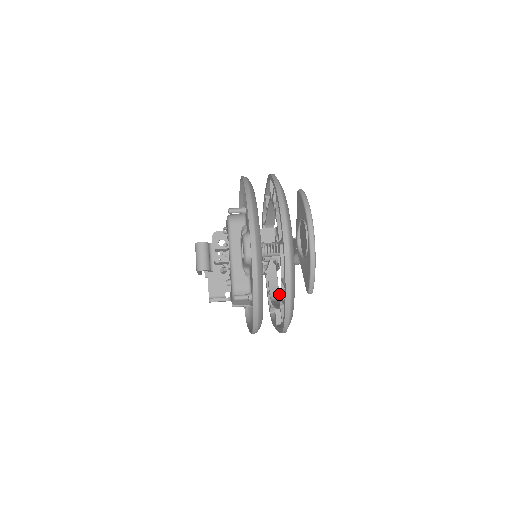
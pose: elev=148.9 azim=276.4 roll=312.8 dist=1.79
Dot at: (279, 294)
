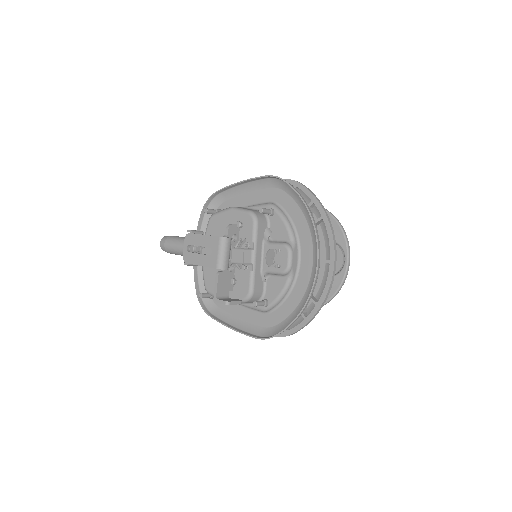
Dot at: occluded
